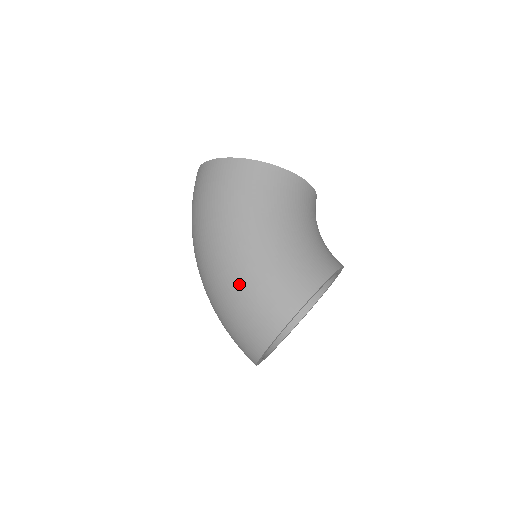
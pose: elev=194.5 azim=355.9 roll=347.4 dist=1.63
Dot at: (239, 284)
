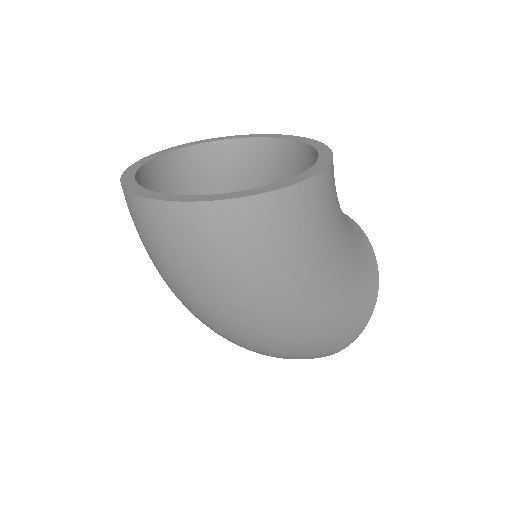
Dot at: (322, 333)
